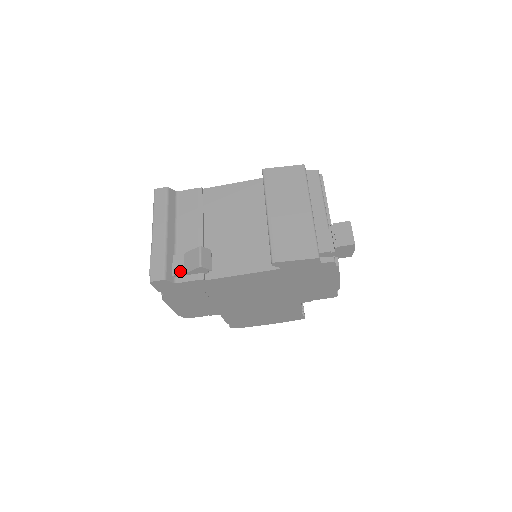
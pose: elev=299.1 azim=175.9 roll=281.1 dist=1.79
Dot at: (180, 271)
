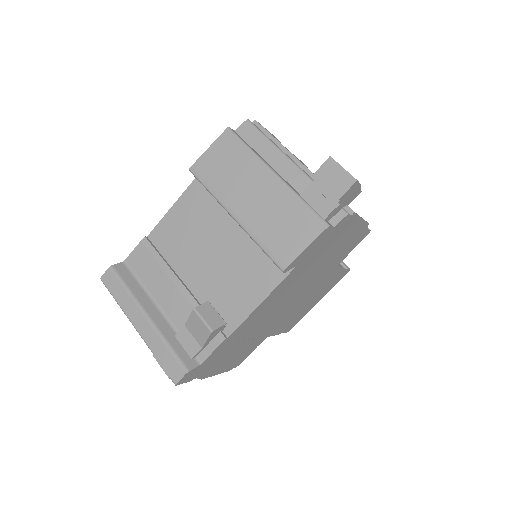
Dot at: (195, 348)
